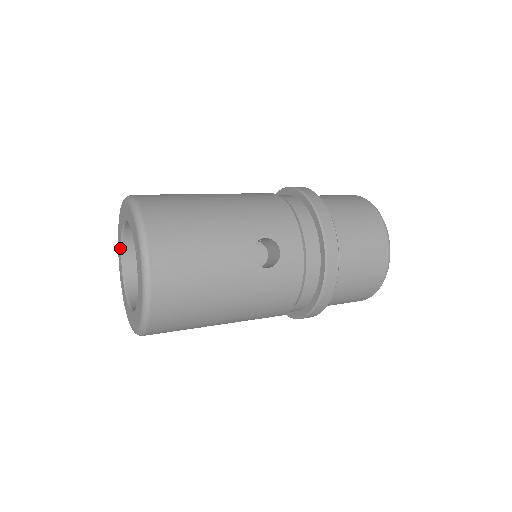
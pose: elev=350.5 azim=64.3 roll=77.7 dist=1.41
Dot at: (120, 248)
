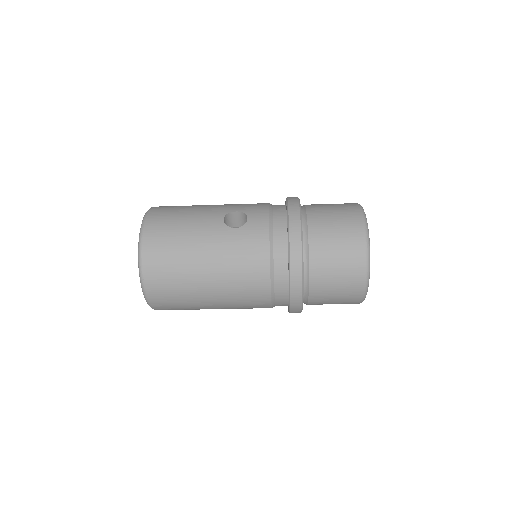
Dot at: occluded
